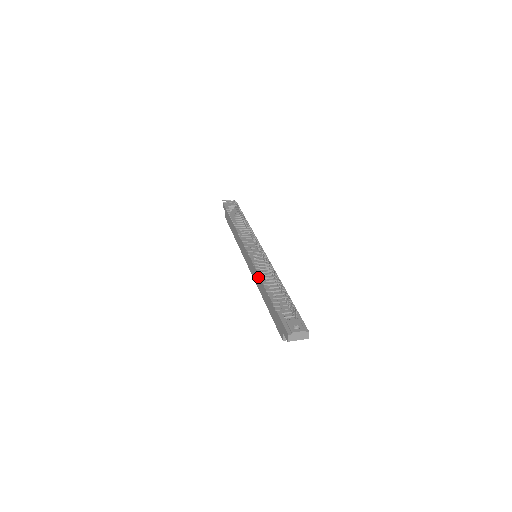
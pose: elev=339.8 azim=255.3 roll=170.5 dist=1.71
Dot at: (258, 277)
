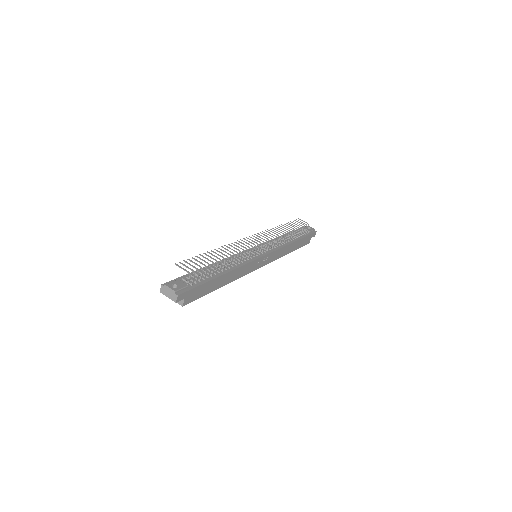
Dot at: occluded
